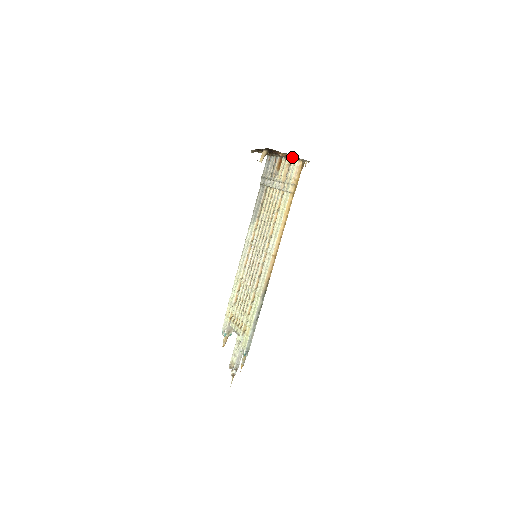
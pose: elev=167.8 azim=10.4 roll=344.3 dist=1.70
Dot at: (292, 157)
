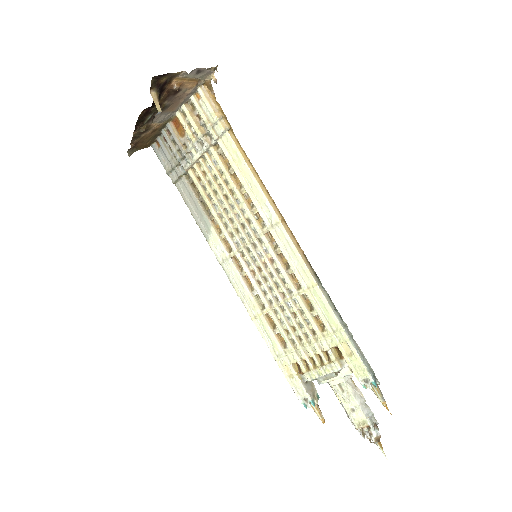
Dot at: (191, 81)
